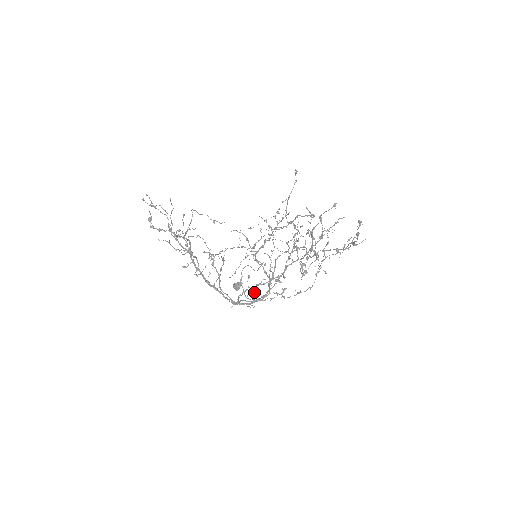
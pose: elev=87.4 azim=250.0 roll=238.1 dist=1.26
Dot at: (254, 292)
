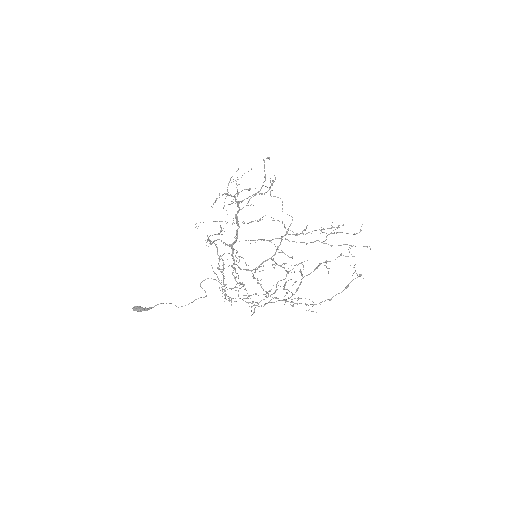
Dot at: (233, 267)
